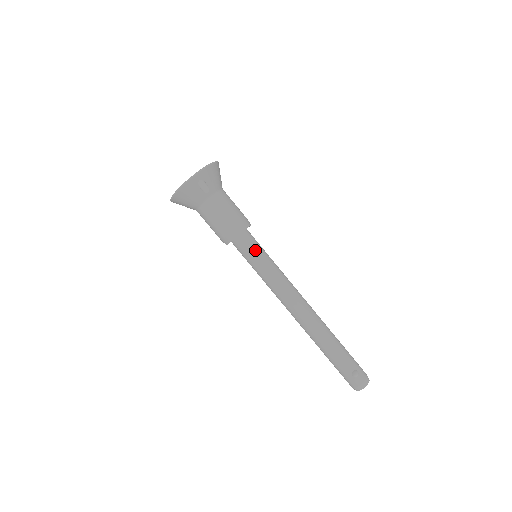
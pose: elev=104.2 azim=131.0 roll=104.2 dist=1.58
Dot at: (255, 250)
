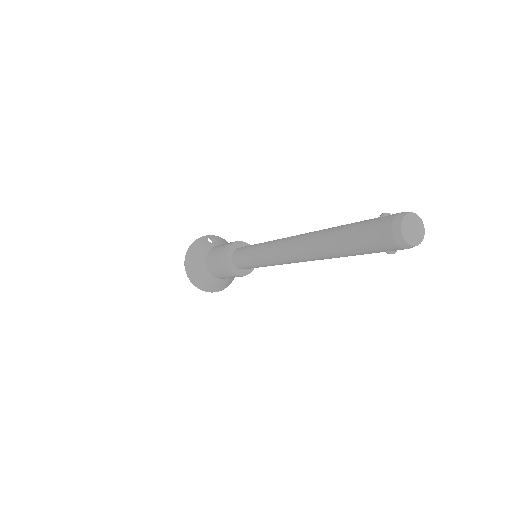
Dot at: occluded
